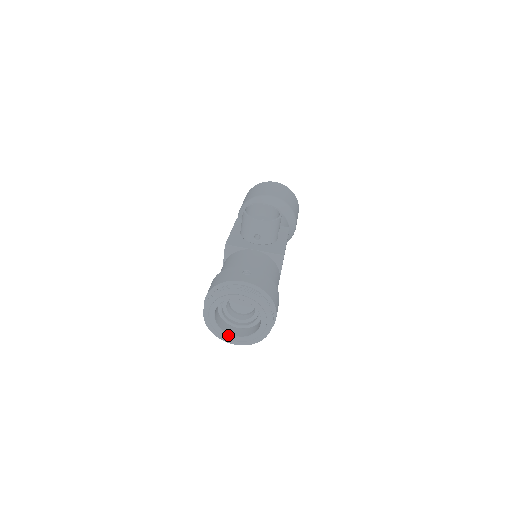
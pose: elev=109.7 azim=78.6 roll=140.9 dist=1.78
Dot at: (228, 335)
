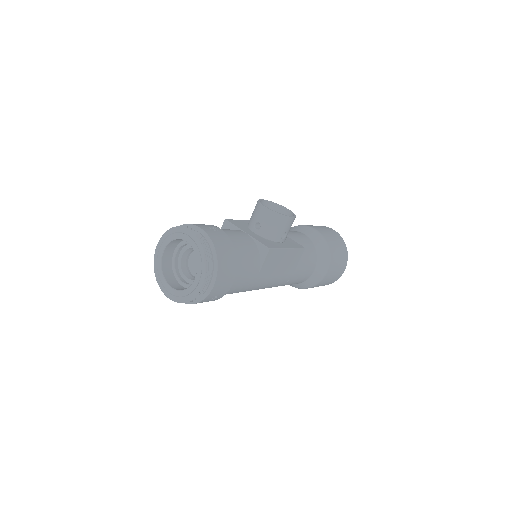
Dot at: (166, 282)
